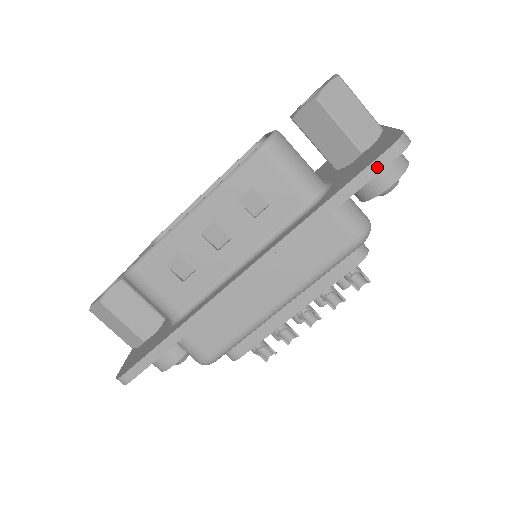
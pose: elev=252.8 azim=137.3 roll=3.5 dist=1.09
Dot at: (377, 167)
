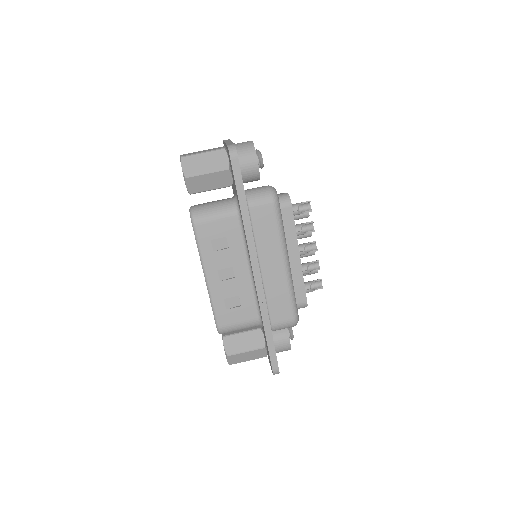
Dot at: (237, 172)
